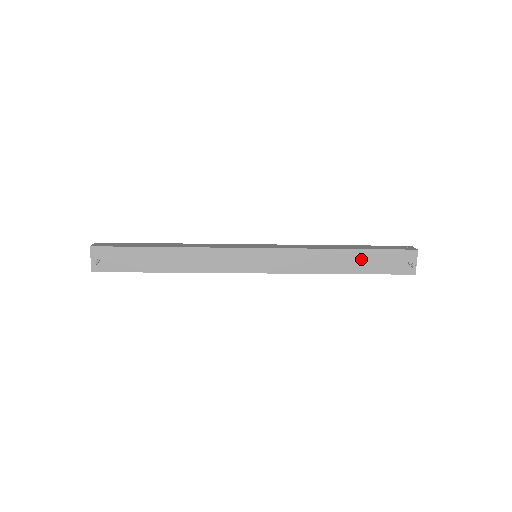
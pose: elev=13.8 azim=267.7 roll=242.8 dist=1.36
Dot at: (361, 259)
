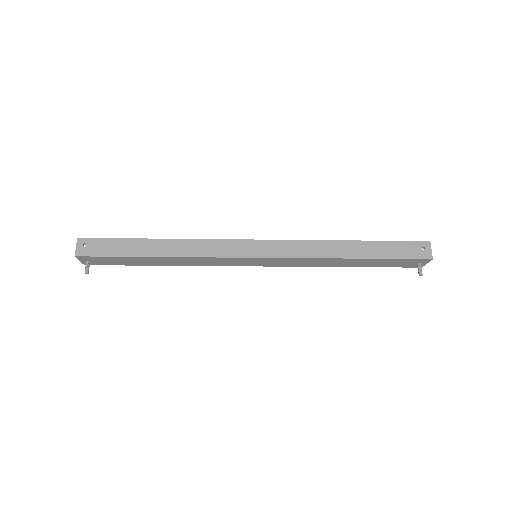
Dot at: (368, 262)
